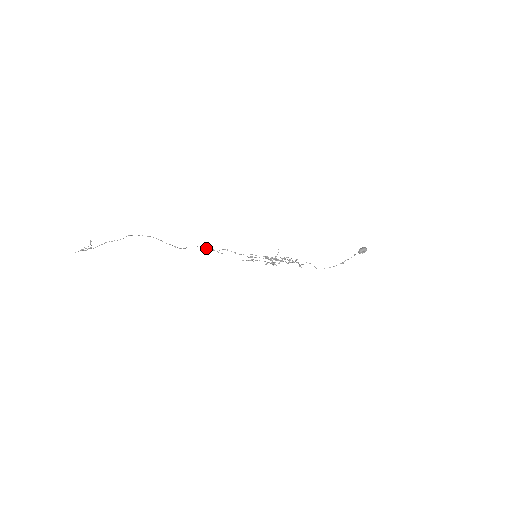
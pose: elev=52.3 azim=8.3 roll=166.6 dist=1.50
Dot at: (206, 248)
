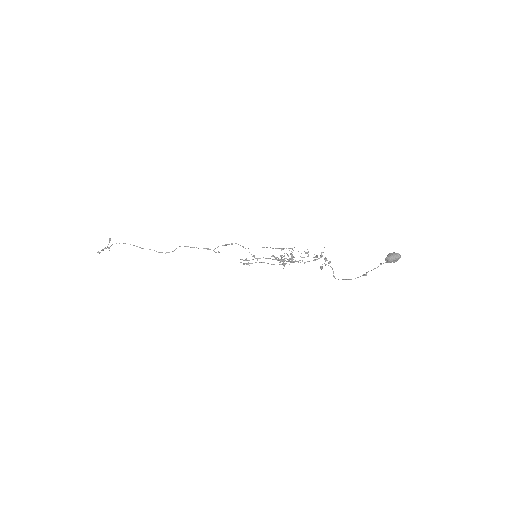
Dot at: (198, 248)
